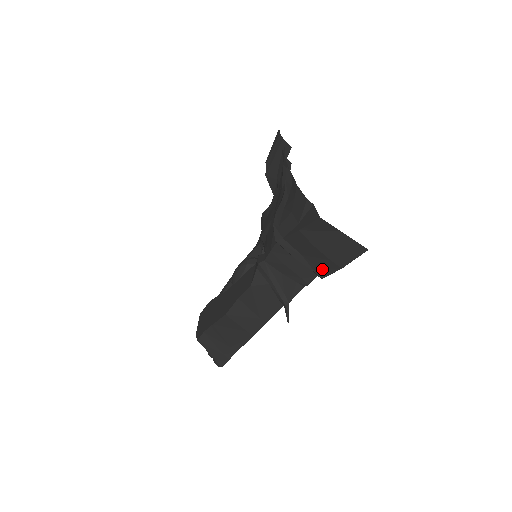
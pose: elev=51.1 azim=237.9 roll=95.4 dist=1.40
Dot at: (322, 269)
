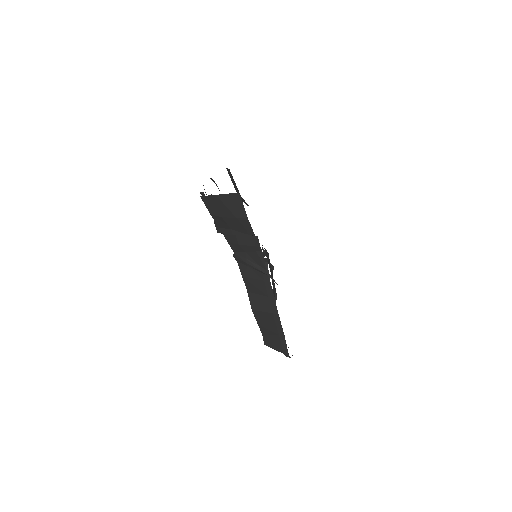
Dot at: (246, 229)
